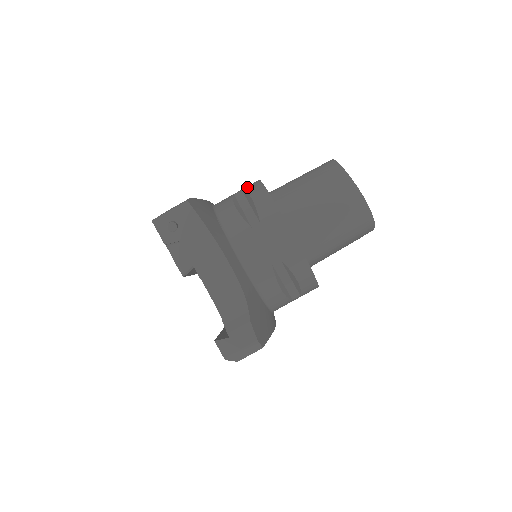
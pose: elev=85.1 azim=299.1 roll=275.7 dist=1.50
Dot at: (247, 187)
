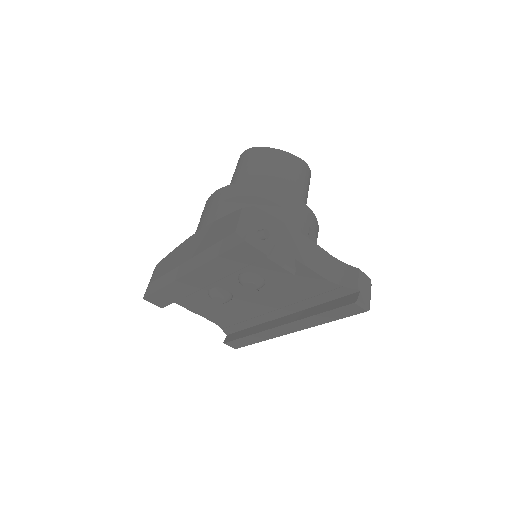
Dot at: (225, 196)
